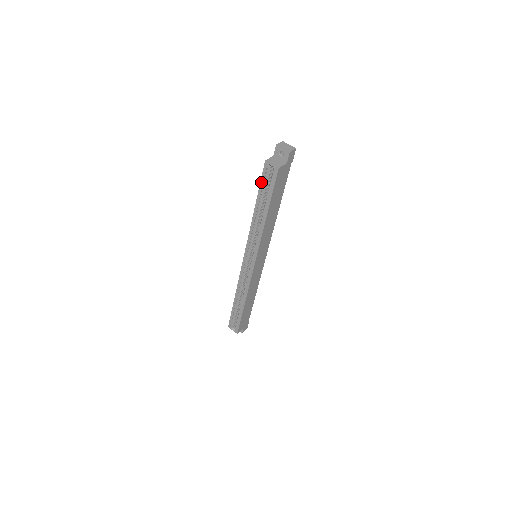
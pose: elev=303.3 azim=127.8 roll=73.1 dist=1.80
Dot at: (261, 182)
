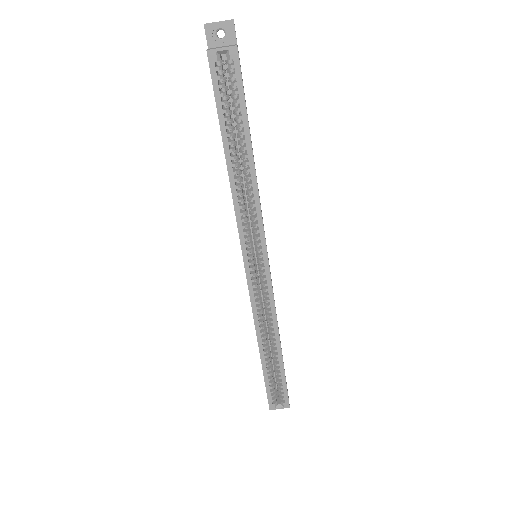
Dot at: (216, 98)
